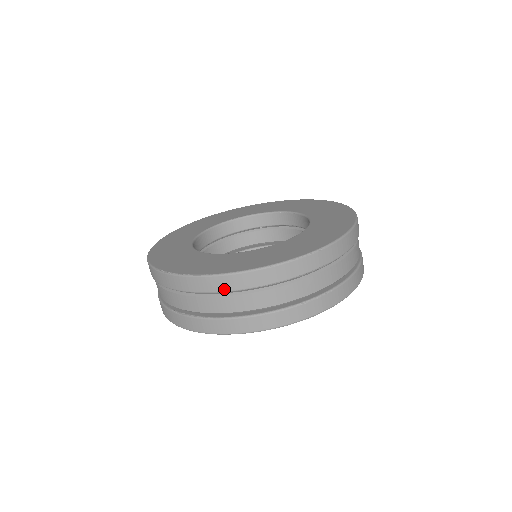
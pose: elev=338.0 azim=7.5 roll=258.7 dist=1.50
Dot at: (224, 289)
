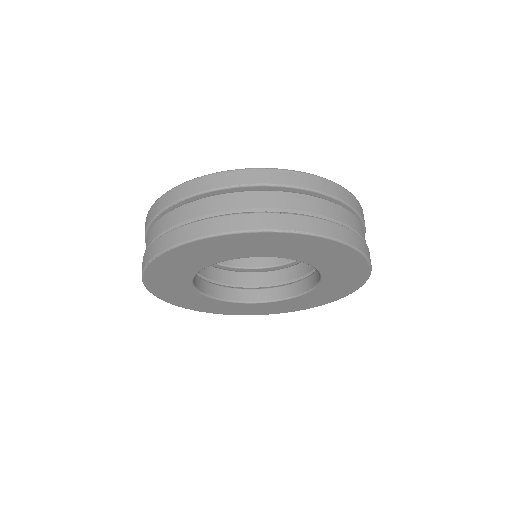
Dot at: (195, 191)
